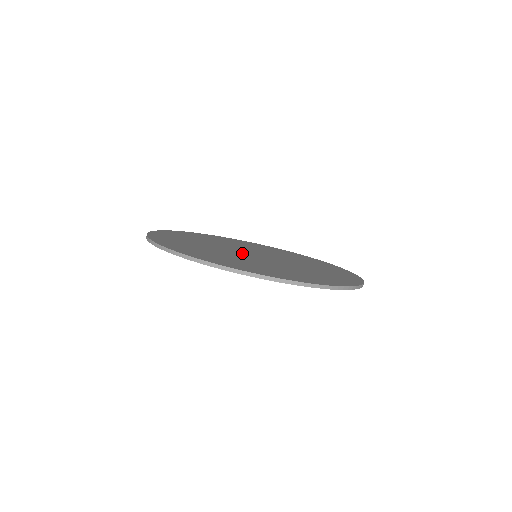
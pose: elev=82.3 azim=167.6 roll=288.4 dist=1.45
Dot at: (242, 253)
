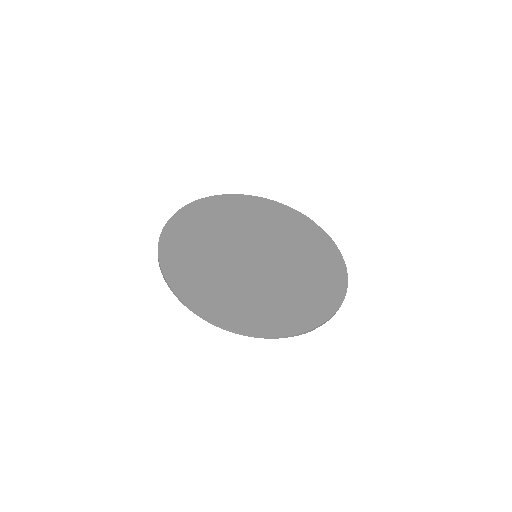
Dot at: (240, 251)
